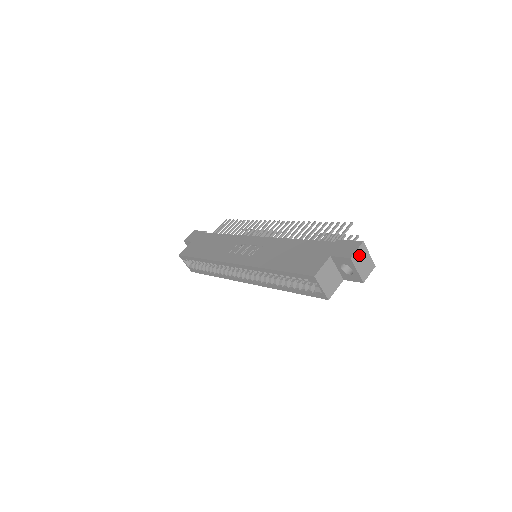
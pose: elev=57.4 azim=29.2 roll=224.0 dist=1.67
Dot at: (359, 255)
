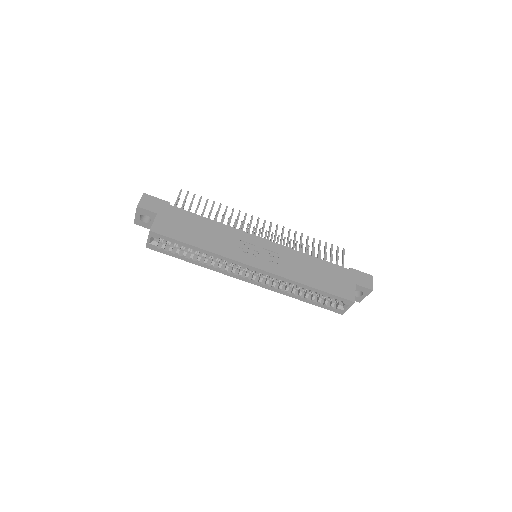
Dot at: occluded
